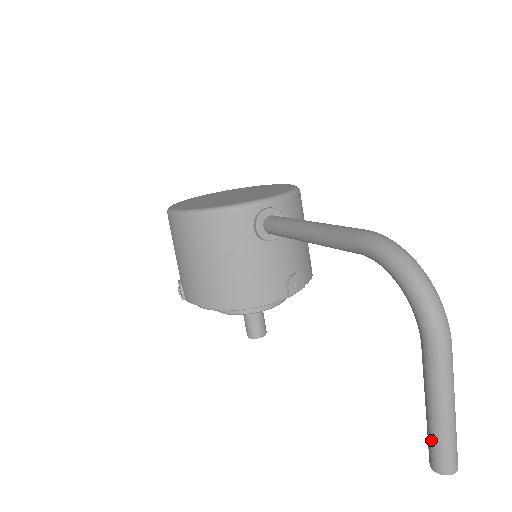
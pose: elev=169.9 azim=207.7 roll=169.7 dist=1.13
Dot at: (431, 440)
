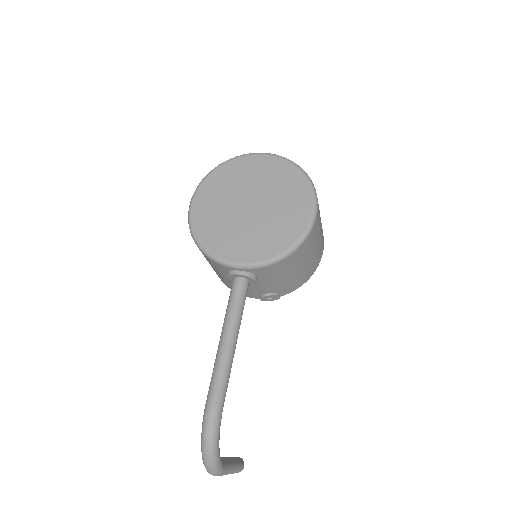
Dot at: occluded
